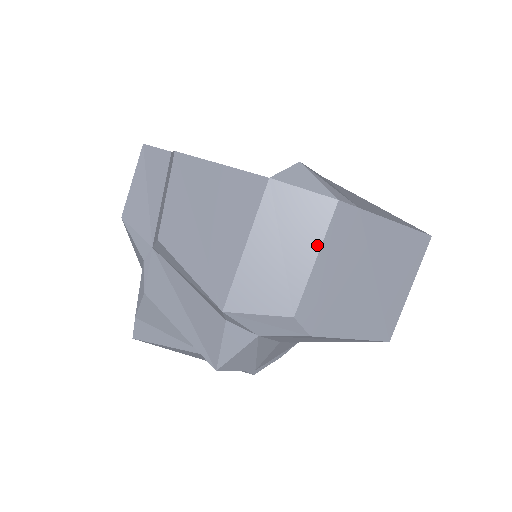
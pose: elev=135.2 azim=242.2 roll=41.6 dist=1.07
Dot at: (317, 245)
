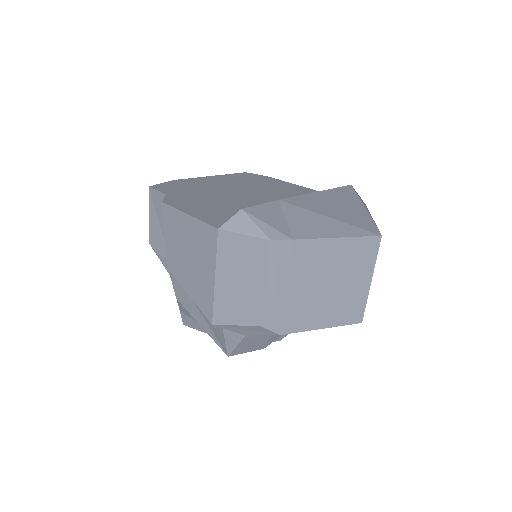
Dot at: (263, 275)
